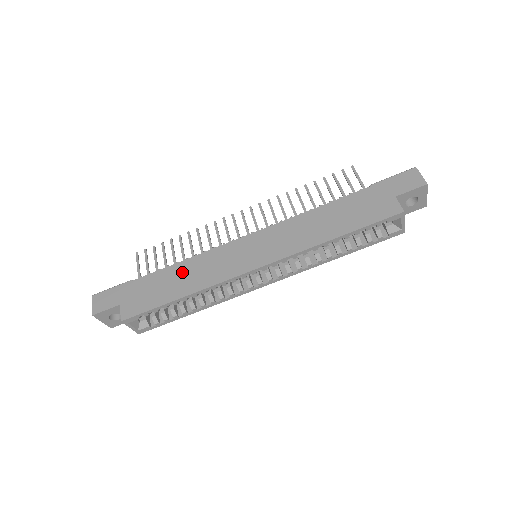
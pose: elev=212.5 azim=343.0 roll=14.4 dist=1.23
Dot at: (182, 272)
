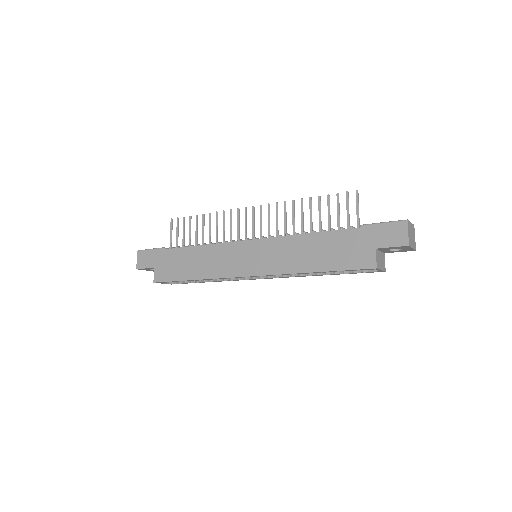
Dot at: (197, 256)
